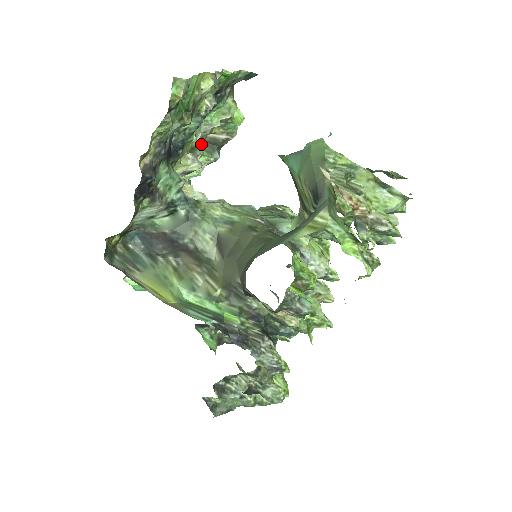
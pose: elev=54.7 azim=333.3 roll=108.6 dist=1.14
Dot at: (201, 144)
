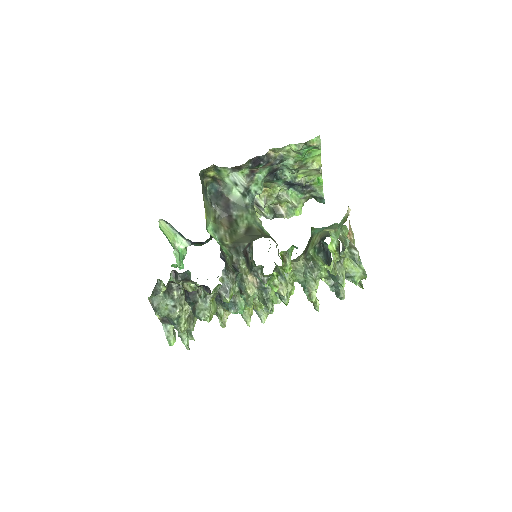
Dot at: (275, 199)
